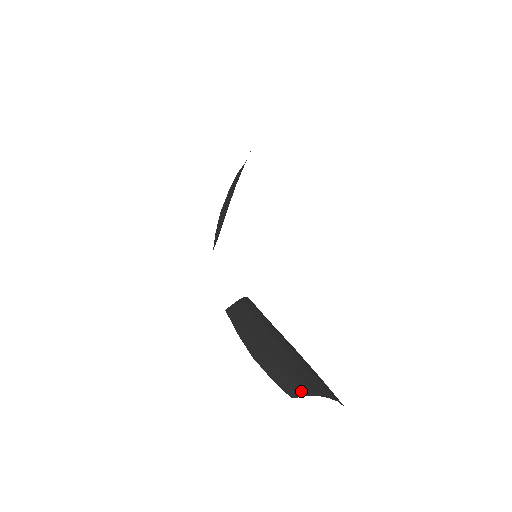
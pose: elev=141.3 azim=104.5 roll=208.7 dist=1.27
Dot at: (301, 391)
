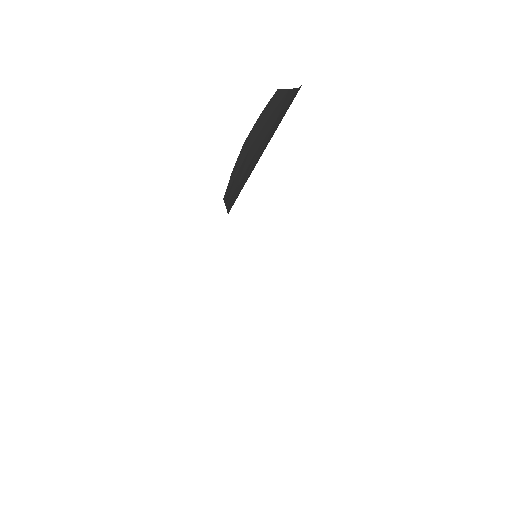
Dot at: occluded
